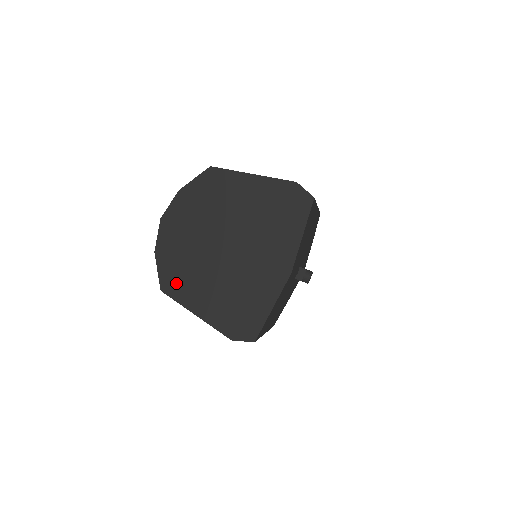
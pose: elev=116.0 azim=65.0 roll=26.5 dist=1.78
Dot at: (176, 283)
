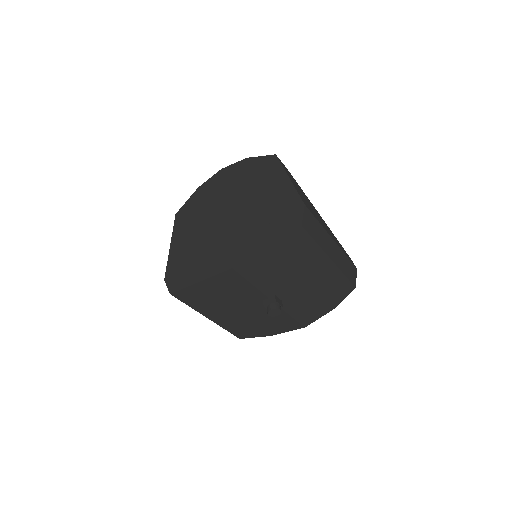
Dot at: (185, 216)
